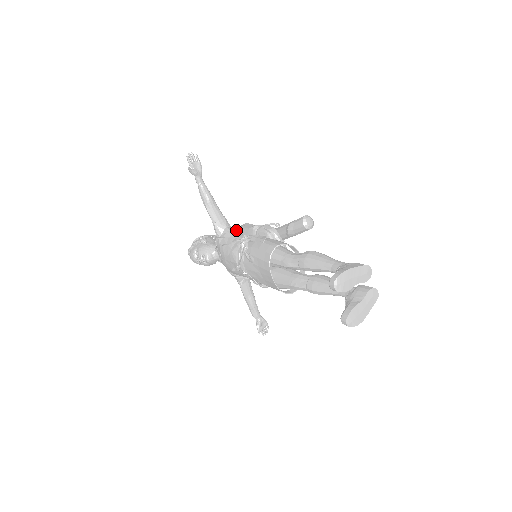
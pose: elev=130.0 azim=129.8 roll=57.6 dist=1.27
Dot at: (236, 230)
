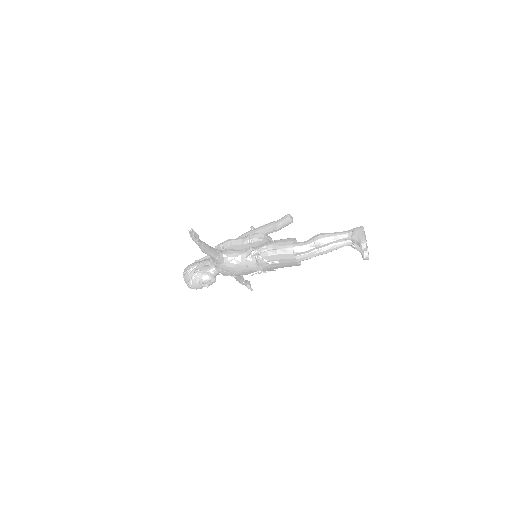
Dot at: (228, 250)
